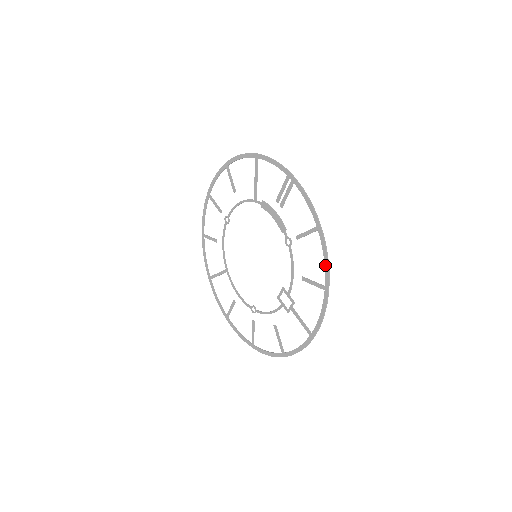
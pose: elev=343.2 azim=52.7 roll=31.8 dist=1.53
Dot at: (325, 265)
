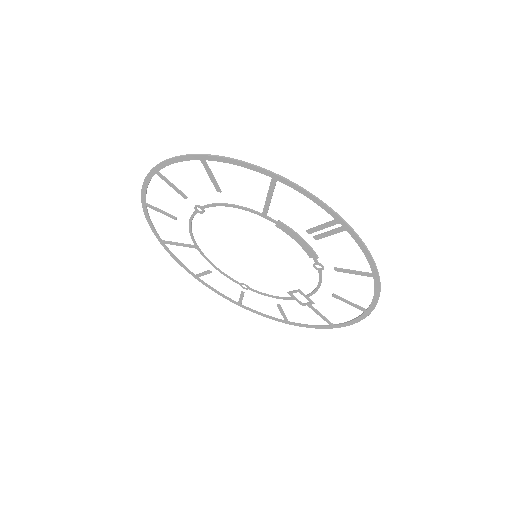
Dot at: (373, 300)
